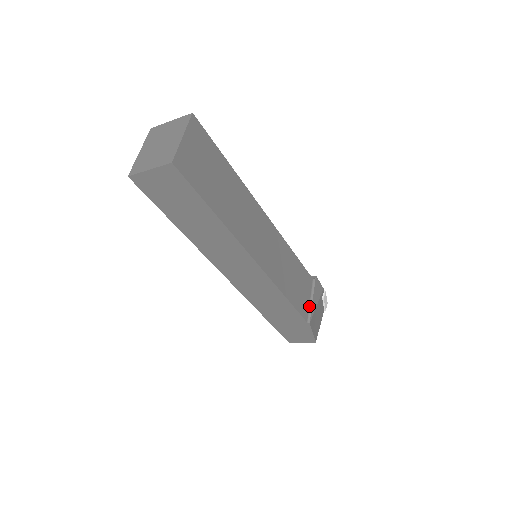
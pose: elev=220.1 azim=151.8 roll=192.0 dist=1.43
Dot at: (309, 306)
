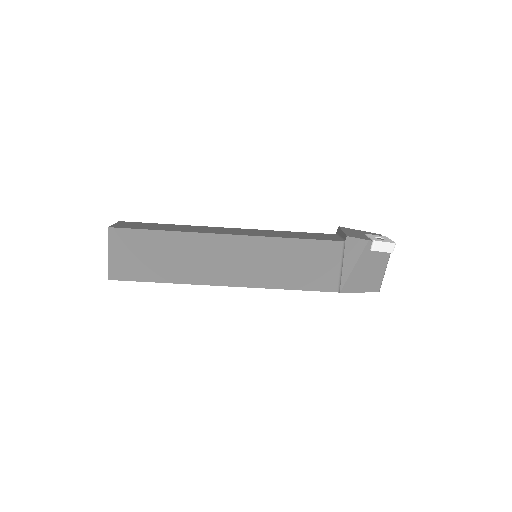
Dot at: (339, 274)
